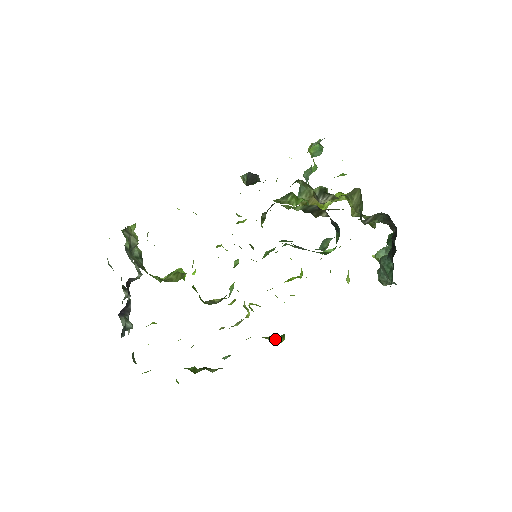
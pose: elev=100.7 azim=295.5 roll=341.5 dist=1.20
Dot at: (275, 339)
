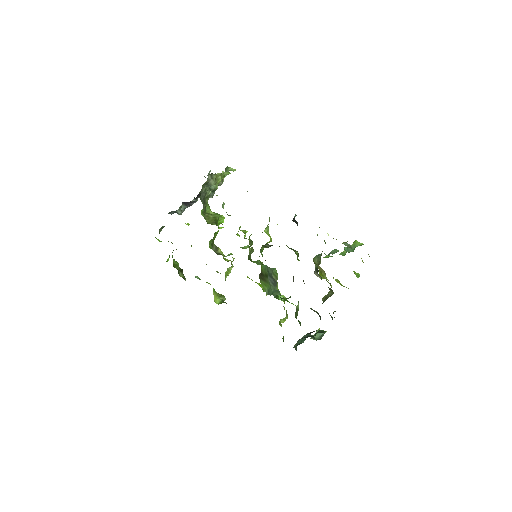
Dot at: (218, 299)
